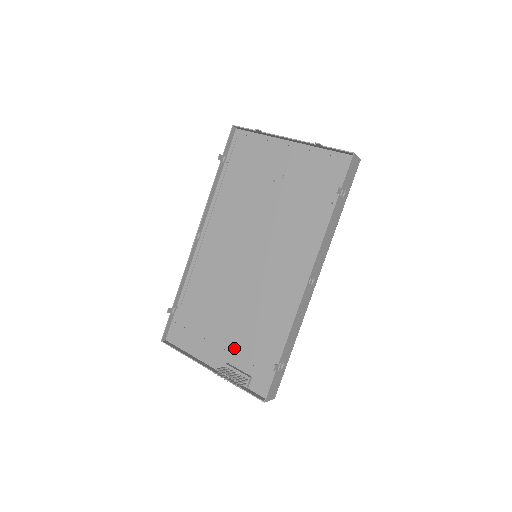
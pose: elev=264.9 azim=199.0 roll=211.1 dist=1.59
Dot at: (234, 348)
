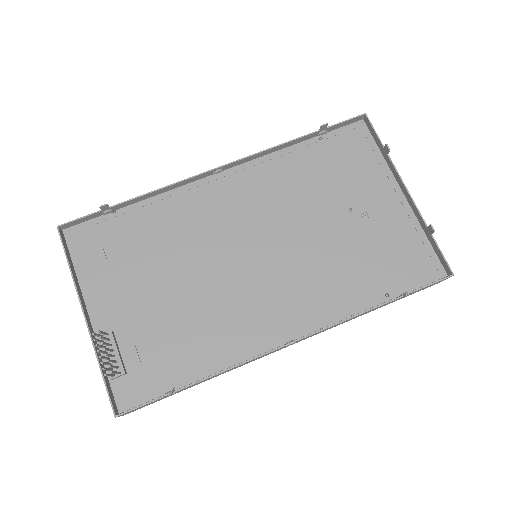
Dot at: (137, 323)
